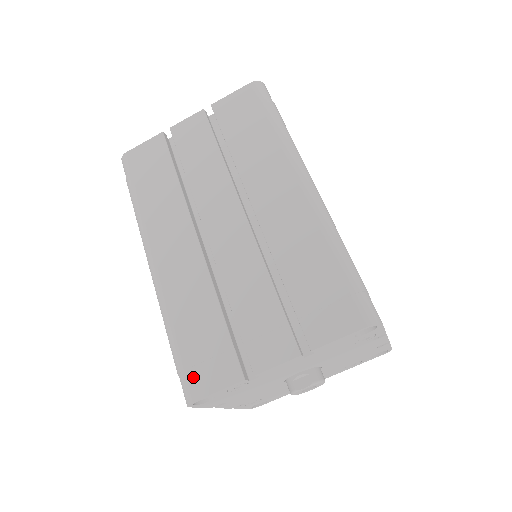
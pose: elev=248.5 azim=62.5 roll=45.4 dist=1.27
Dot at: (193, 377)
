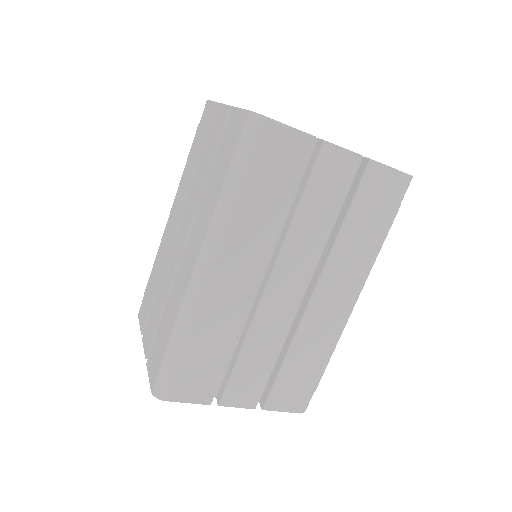
Dot at: (176, 385)
